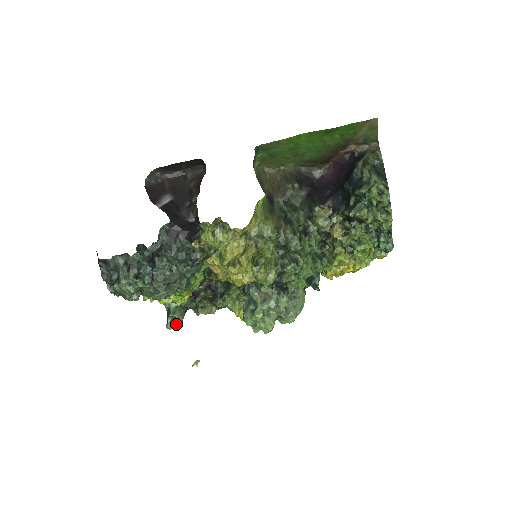
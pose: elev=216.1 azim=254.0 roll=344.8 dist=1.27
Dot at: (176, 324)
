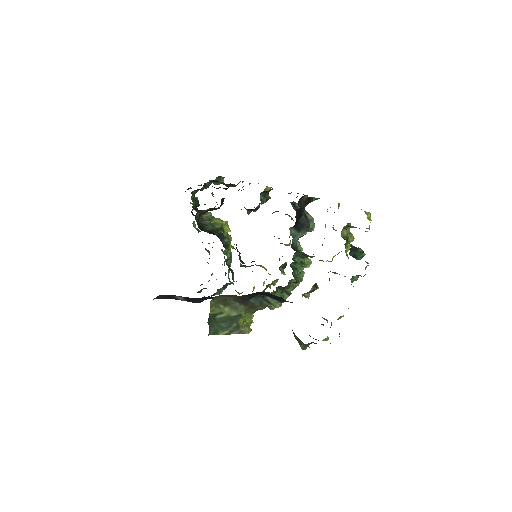
Dot at: occluded
